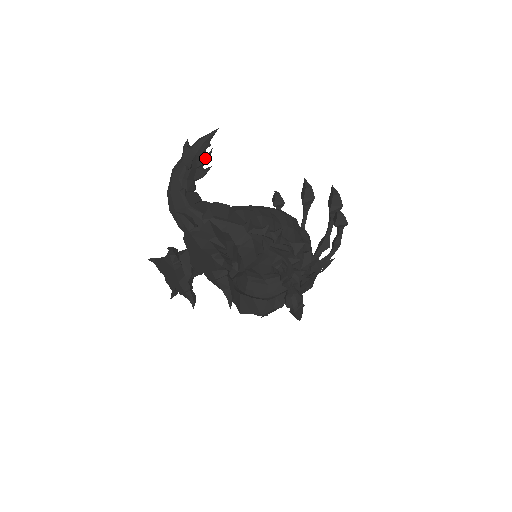
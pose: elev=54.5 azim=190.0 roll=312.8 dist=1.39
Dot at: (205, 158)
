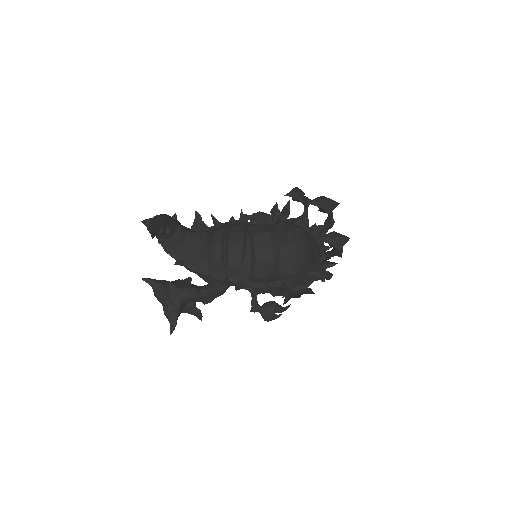
Dot at: occluded
